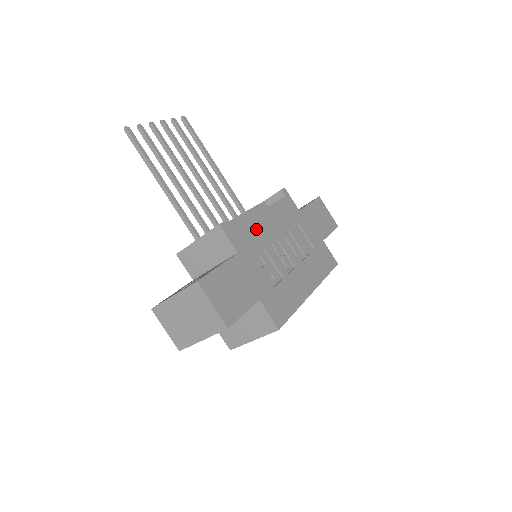
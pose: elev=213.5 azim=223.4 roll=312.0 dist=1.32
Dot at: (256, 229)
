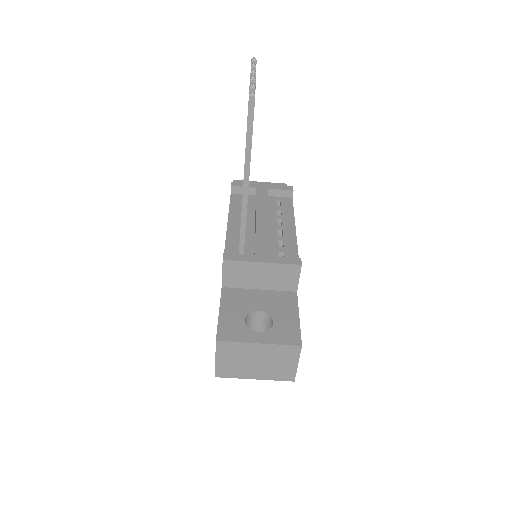
Dot at: occluded
